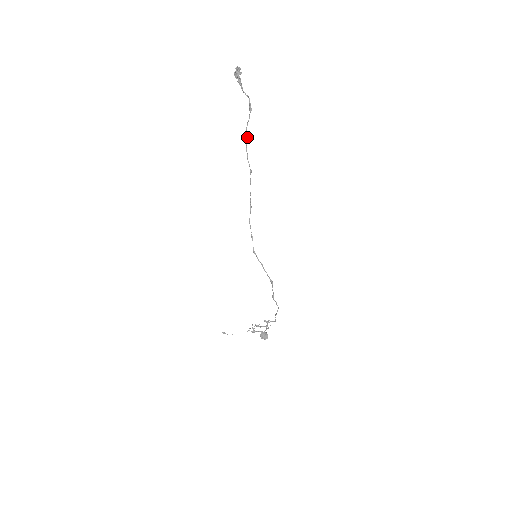
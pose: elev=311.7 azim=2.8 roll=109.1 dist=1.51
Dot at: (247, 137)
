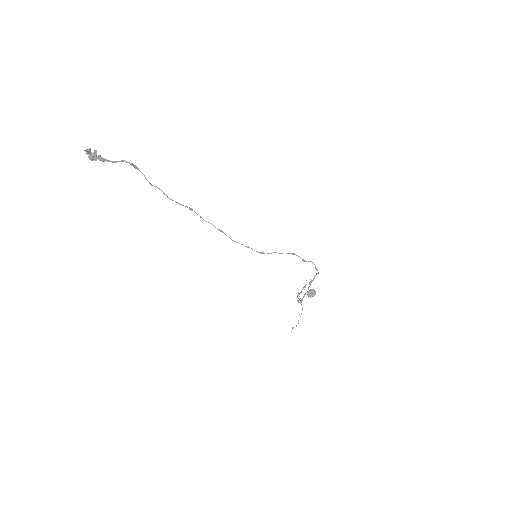
Dot at: occluded
